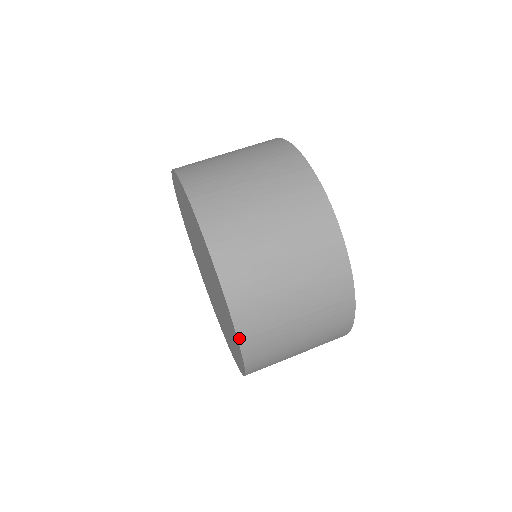
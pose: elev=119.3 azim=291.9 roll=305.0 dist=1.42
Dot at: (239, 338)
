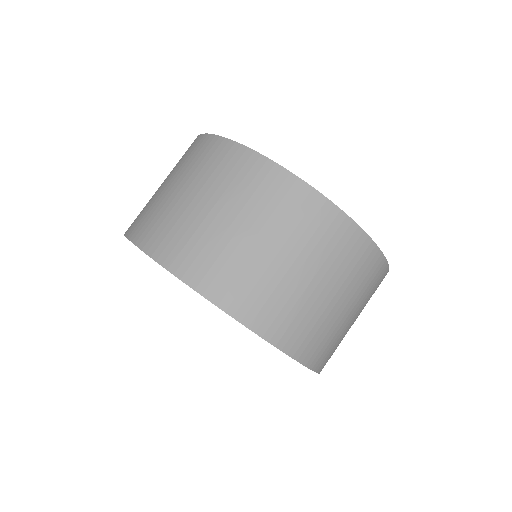
Dot at: (316, 370)
